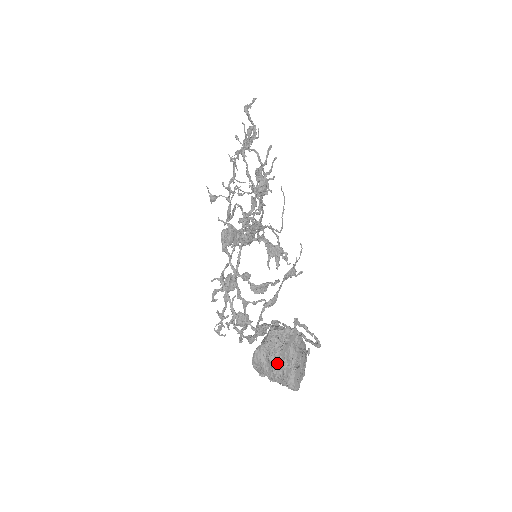
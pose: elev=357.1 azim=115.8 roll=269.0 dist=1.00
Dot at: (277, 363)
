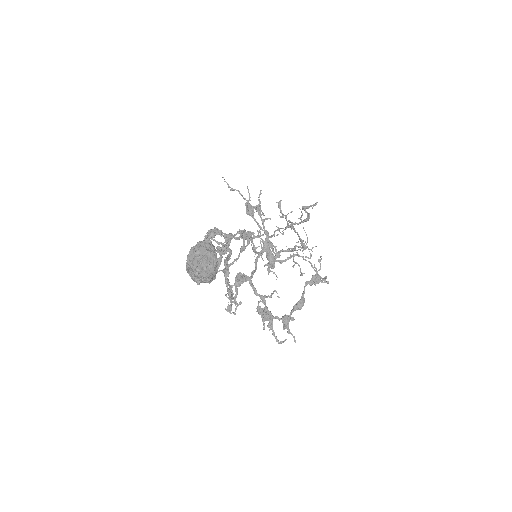
Dot at: occluded
